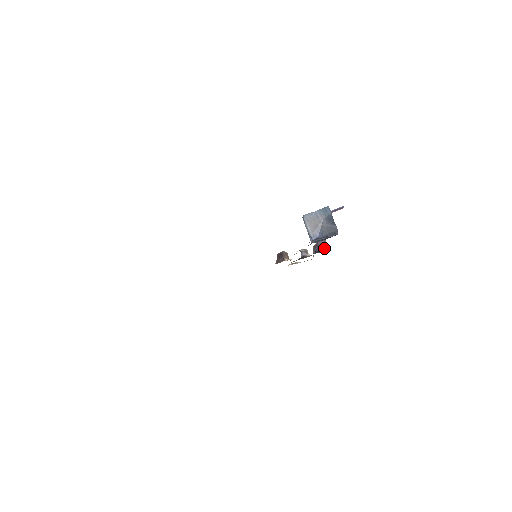
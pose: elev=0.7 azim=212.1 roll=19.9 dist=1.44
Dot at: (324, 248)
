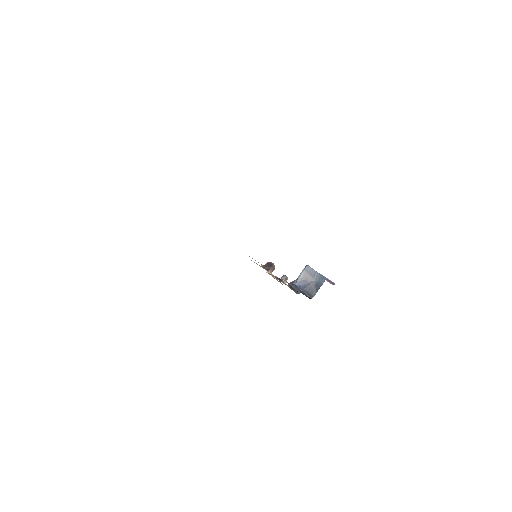
Dot at: occluded
